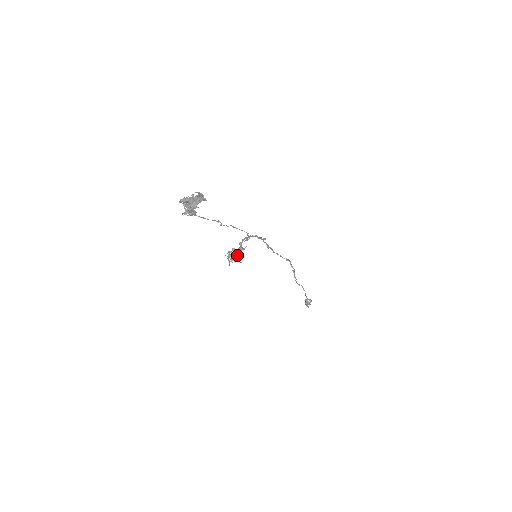
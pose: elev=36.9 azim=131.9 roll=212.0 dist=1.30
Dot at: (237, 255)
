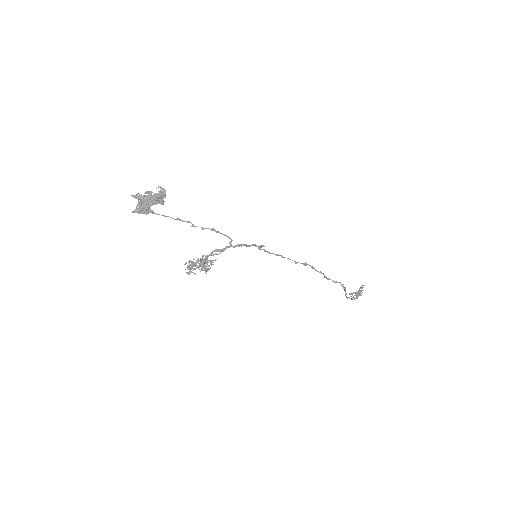
Dot at: (203, 265)
